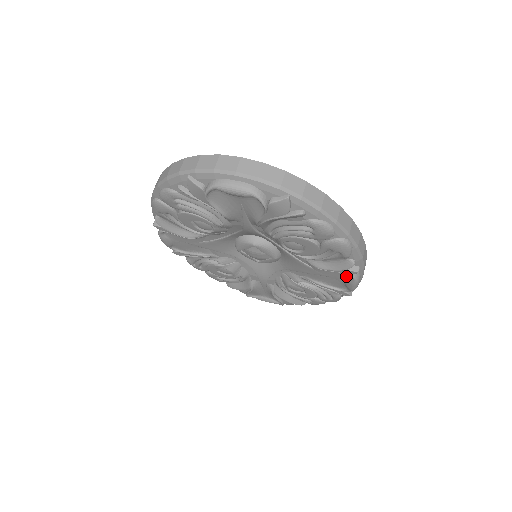
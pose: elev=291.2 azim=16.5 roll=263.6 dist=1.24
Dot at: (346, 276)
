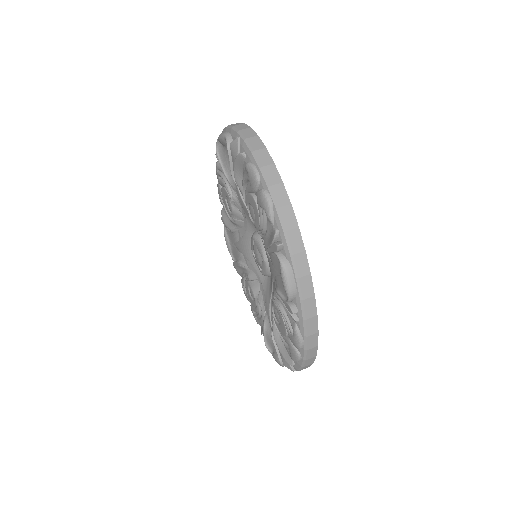
Dot at: occluded
